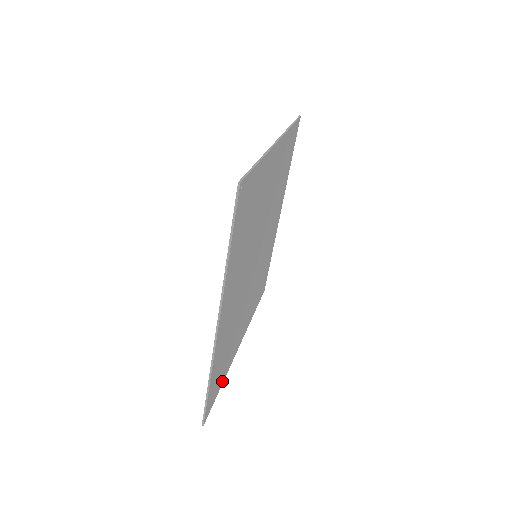
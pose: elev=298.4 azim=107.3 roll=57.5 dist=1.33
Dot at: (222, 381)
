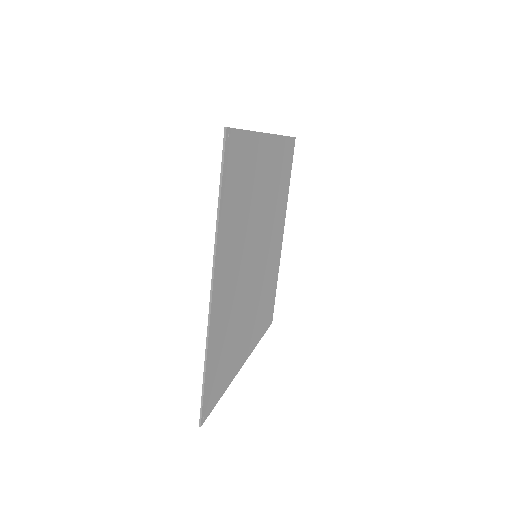
Dot at: (223, 389)
